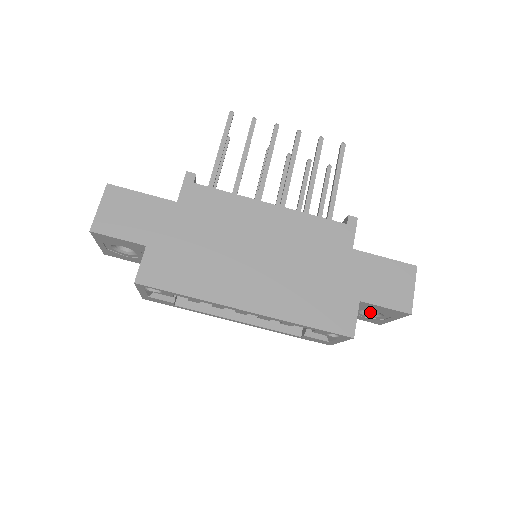
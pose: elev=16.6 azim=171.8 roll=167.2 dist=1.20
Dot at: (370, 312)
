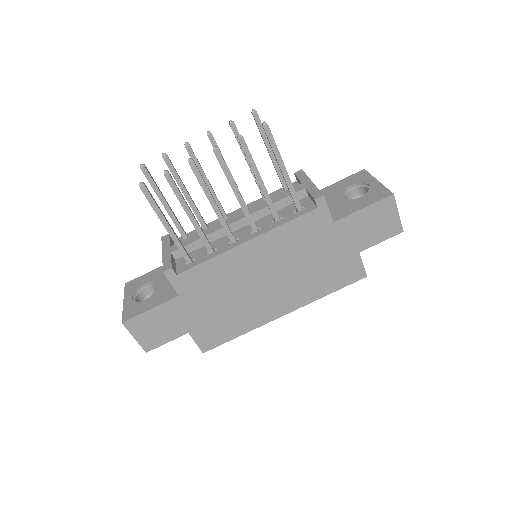
Dot at: occluded
